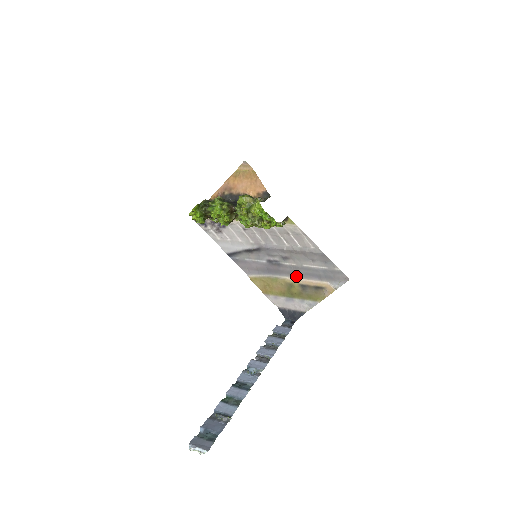
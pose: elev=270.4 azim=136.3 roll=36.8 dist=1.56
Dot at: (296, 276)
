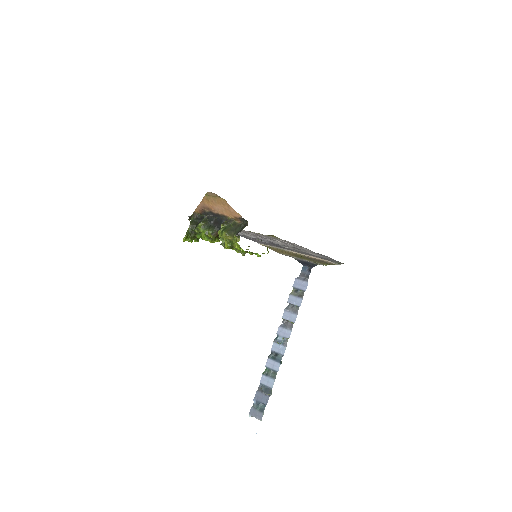
Dot at: (299, 253)
